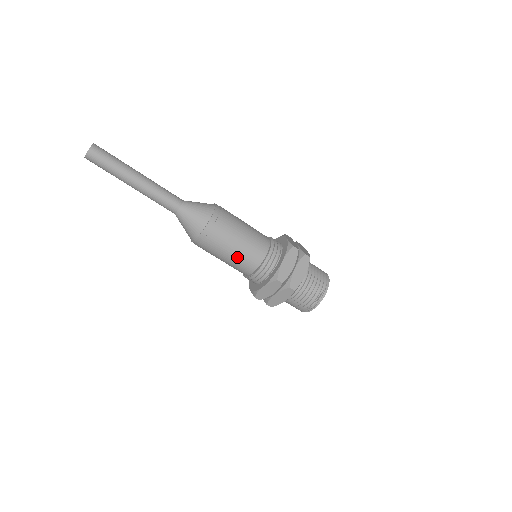
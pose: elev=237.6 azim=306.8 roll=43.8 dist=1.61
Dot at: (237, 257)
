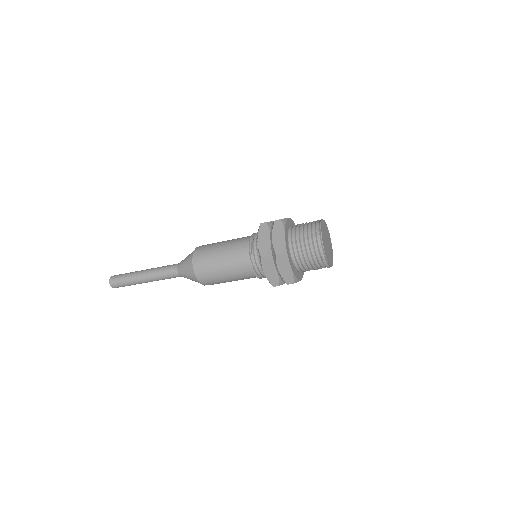
Dot at: occluded
